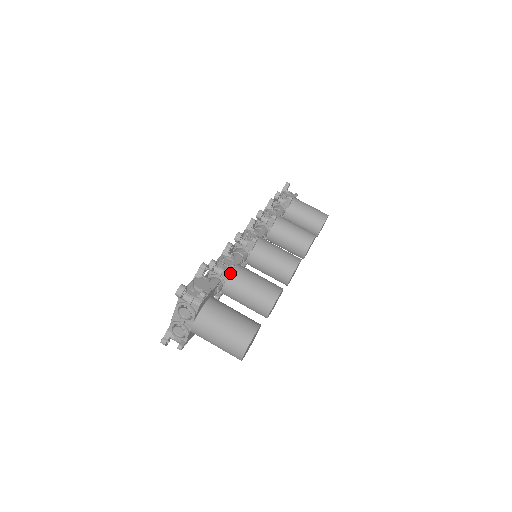
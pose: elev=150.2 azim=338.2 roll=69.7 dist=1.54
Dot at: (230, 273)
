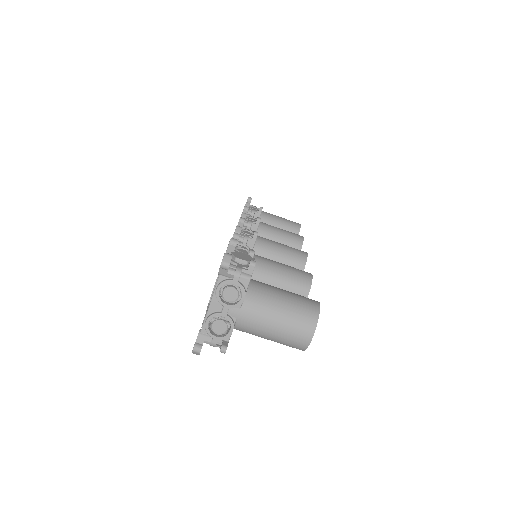
Dot at: occluded
